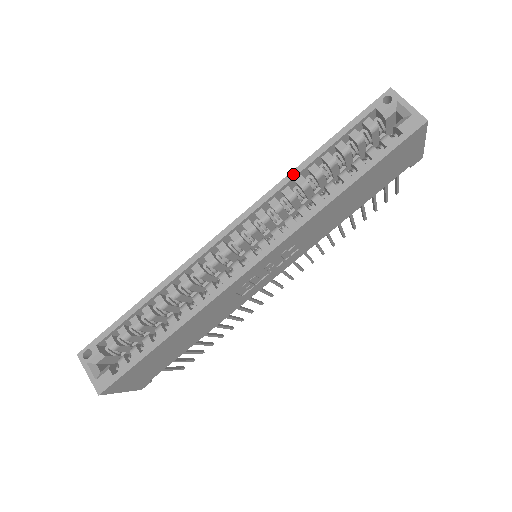
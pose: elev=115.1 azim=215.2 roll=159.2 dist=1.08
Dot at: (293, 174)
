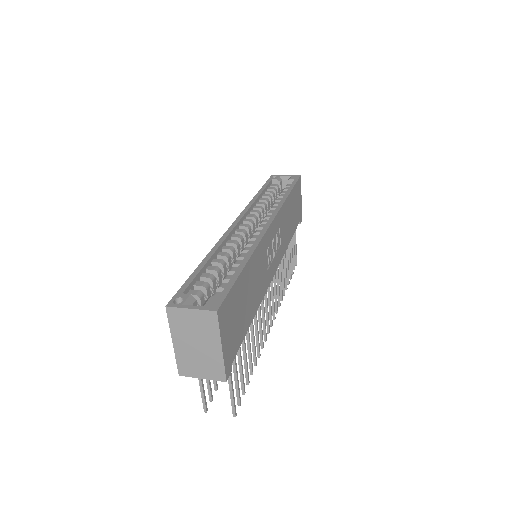
Dot at: (254, 199)
